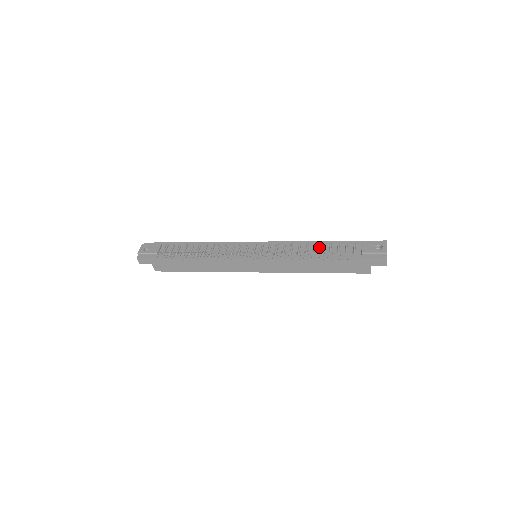
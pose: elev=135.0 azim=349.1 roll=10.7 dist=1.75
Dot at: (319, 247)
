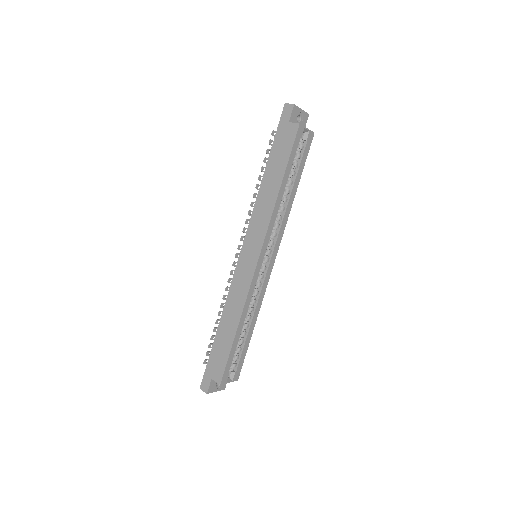
Dot at: occluded
